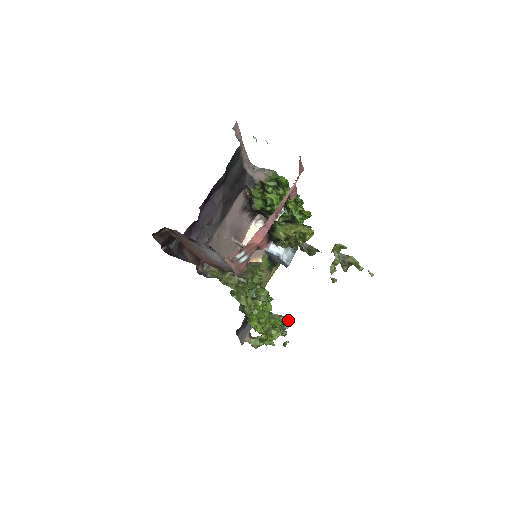
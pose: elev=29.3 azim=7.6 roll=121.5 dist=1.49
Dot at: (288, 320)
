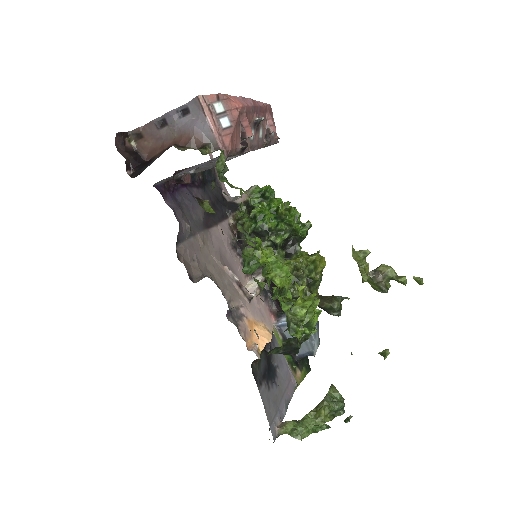
Dot at: (339, 396)
